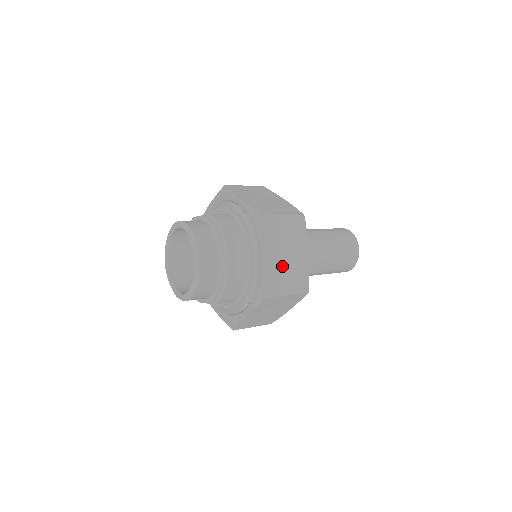
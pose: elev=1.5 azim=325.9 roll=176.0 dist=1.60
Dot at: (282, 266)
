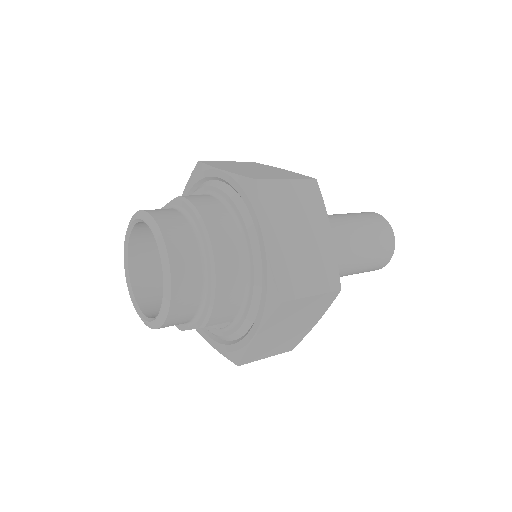
Dot at: (296, 253)
